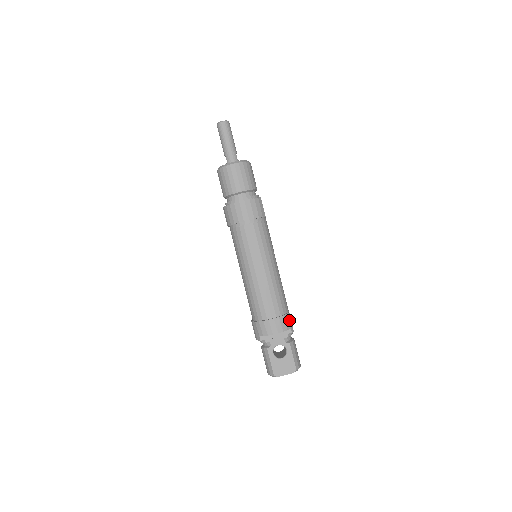
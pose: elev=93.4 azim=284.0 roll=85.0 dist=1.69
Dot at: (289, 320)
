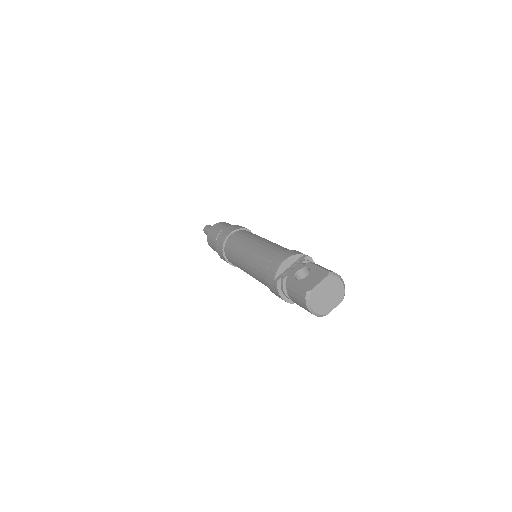
Dot at: occluded
